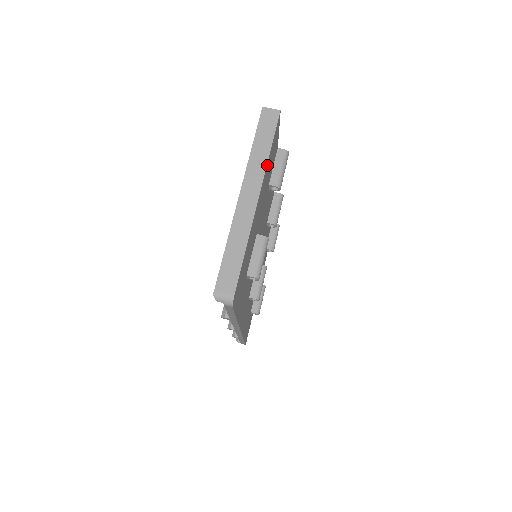
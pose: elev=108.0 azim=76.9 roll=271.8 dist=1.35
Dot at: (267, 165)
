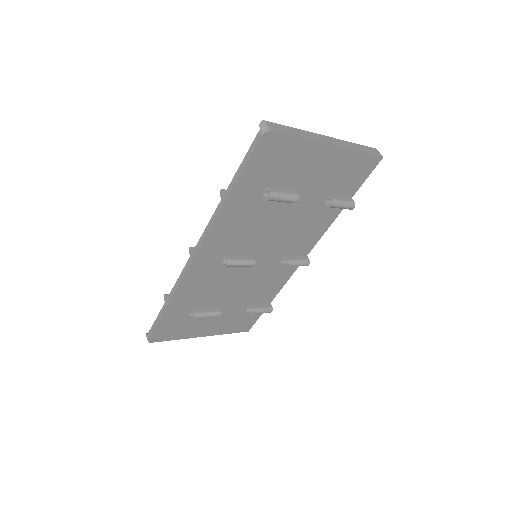
Dot at: (352, 153)
